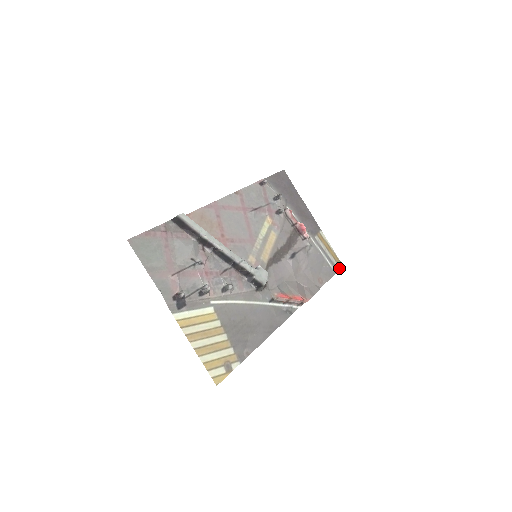
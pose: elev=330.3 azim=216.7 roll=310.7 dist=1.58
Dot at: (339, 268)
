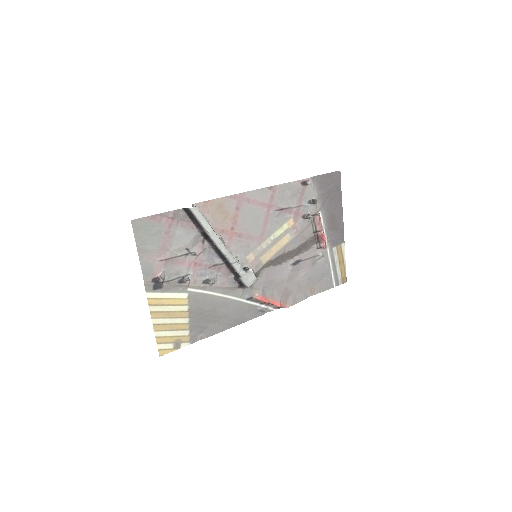
Dot at: (341, 283)
